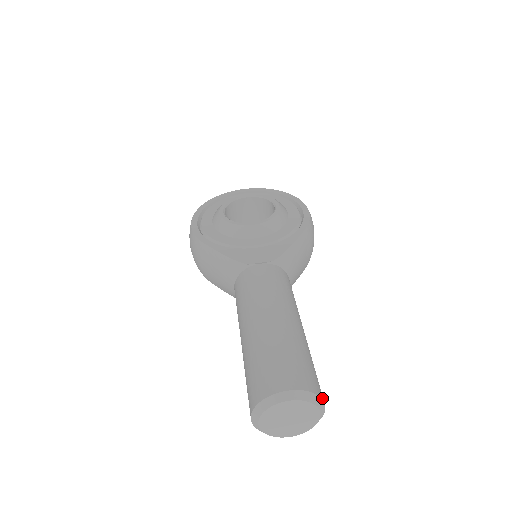
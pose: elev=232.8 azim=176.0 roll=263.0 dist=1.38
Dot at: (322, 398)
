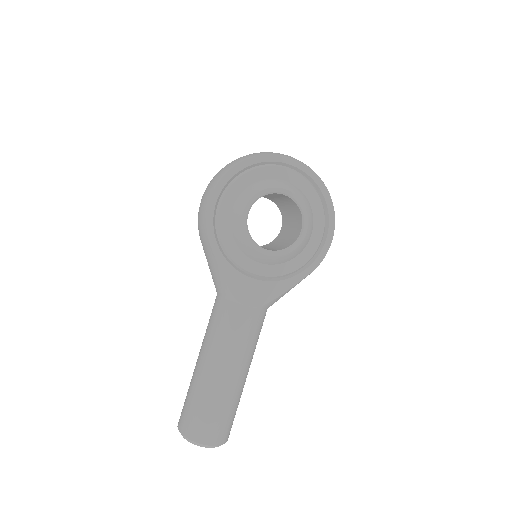
Dot at: occluded
